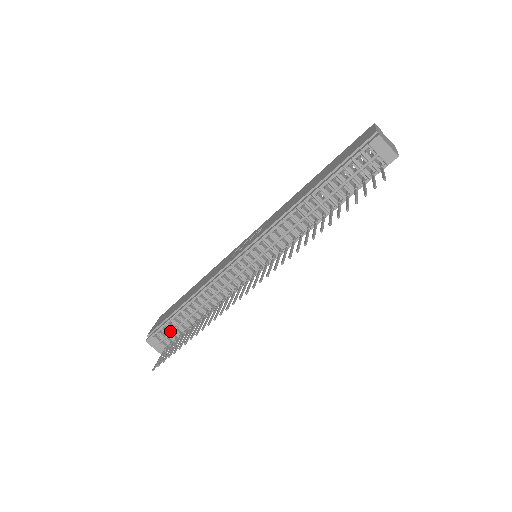
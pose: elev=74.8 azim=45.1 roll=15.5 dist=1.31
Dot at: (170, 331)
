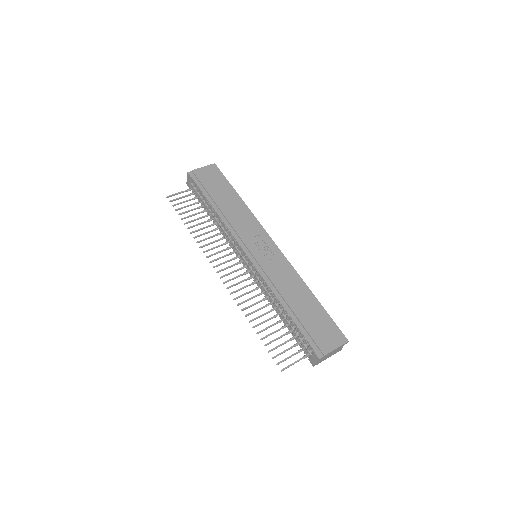
Dot at: (198, 193)
